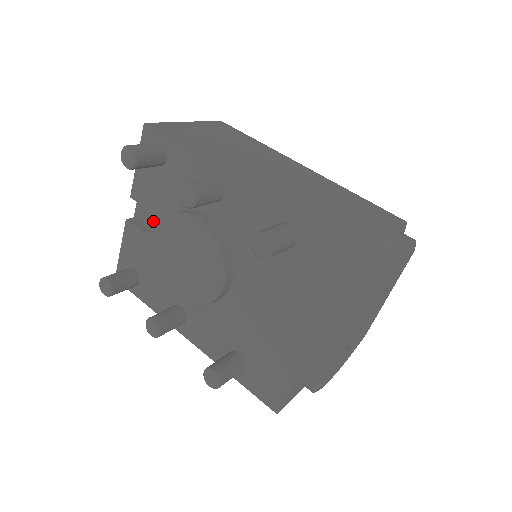
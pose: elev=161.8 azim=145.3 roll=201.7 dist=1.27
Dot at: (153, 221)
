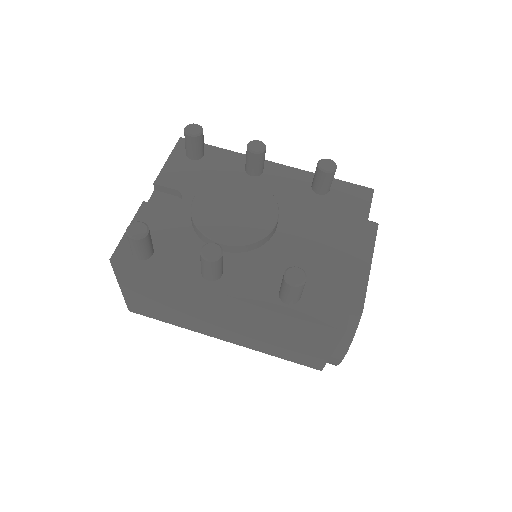
Dot at: (183, 197)
